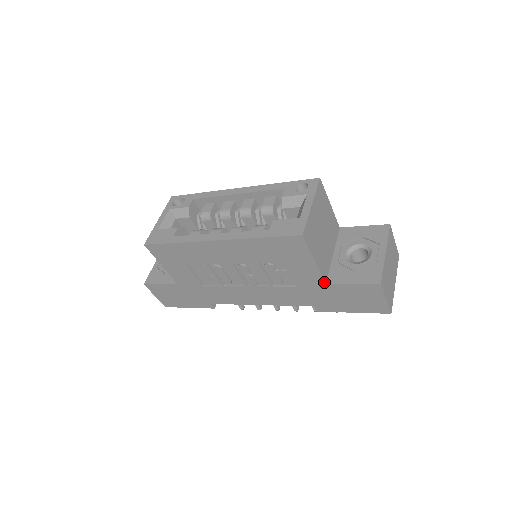
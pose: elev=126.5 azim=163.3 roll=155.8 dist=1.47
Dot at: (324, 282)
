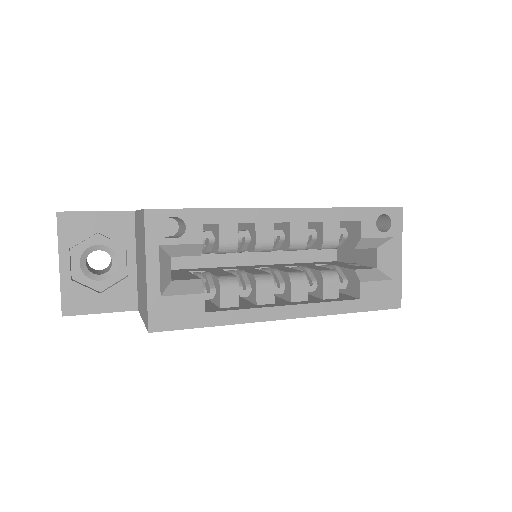
Dot at: occluded
